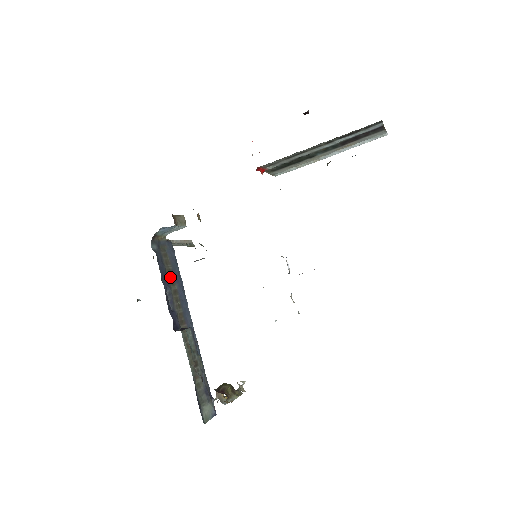
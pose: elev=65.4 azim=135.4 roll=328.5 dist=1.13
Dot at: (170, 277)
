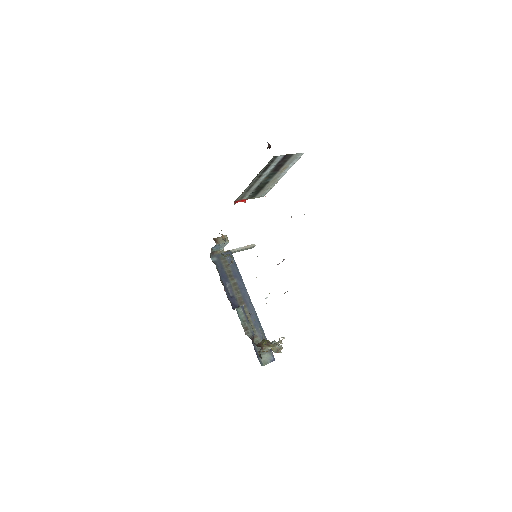
Dot at: (230, 275)
